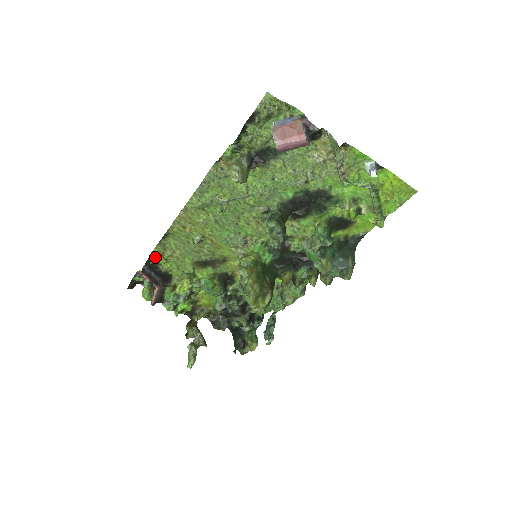
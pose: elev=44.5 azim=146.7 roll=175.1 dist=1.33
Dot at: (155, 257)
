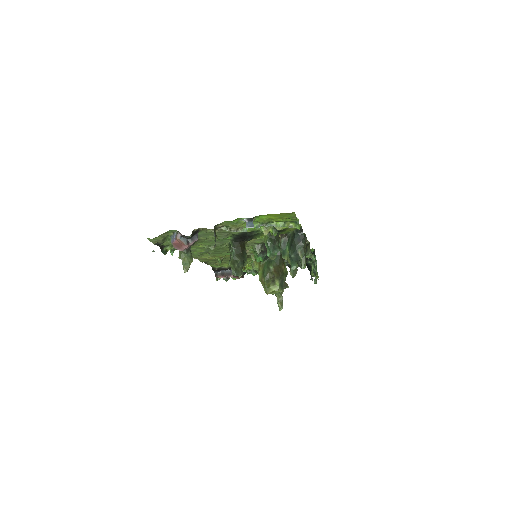
Dot at: (215, 266)
